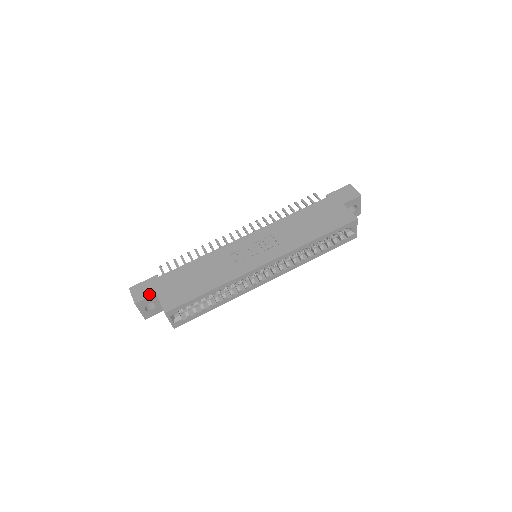
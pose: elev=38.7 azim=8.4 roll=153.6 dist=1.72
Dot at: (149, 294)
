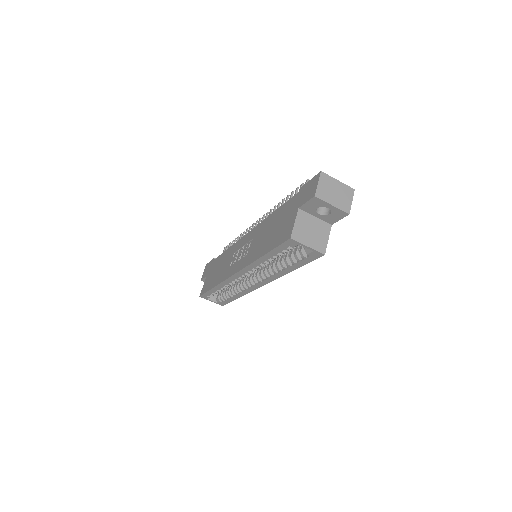
Dot at: (205, 275)
